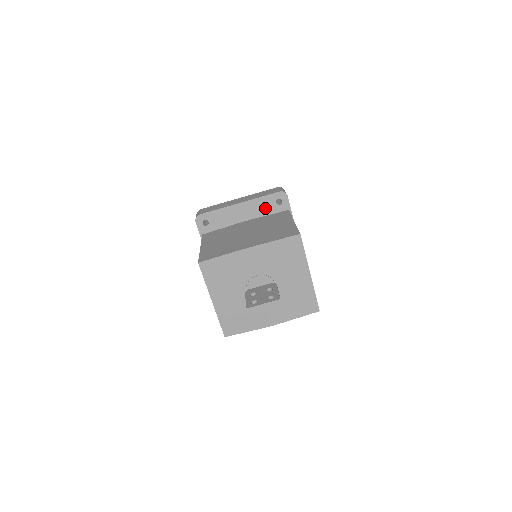
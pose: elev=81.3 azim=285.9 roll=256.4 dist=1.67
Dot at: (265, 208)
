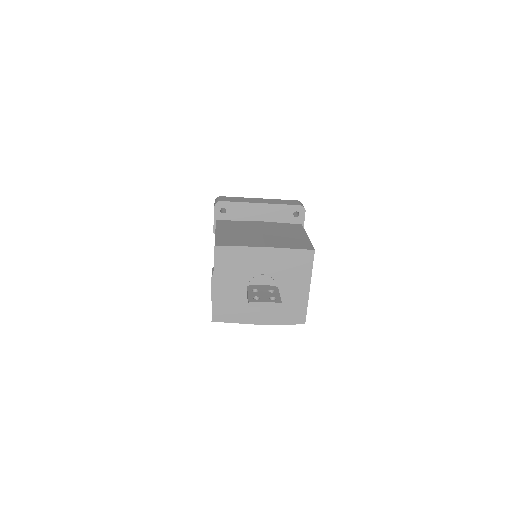
Dot at: (282, 215)
